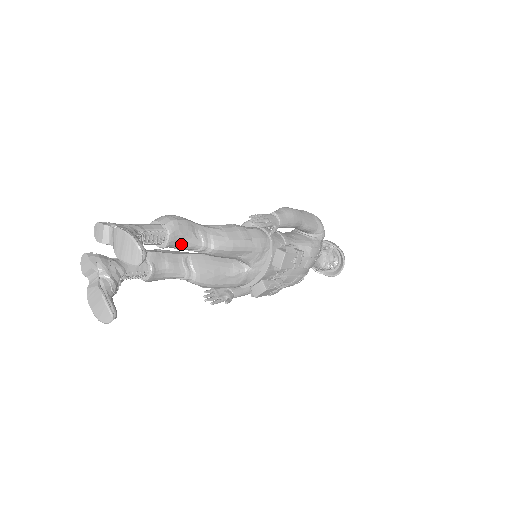
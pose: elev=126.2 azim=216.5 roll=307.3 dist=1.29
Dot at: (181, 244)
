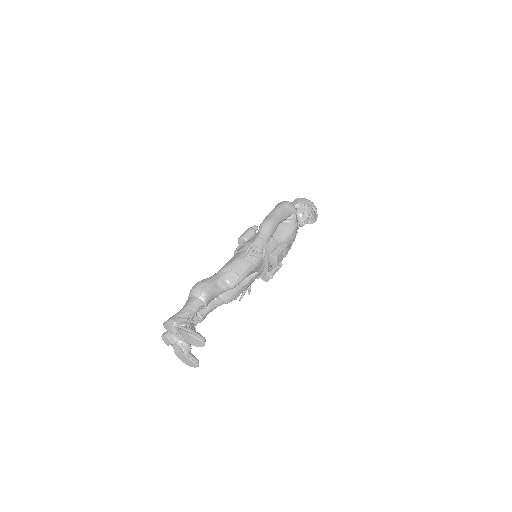
Dot at: (213, 299)
